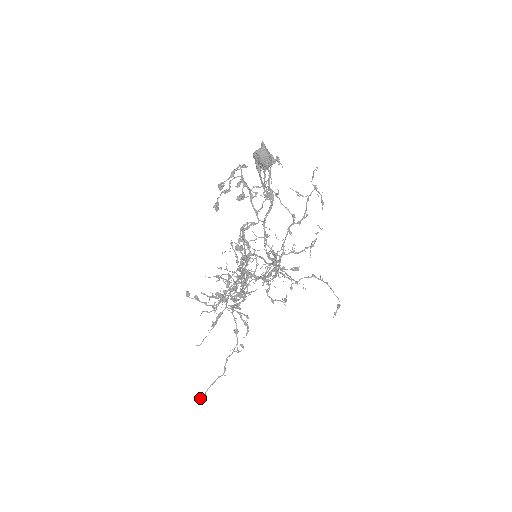
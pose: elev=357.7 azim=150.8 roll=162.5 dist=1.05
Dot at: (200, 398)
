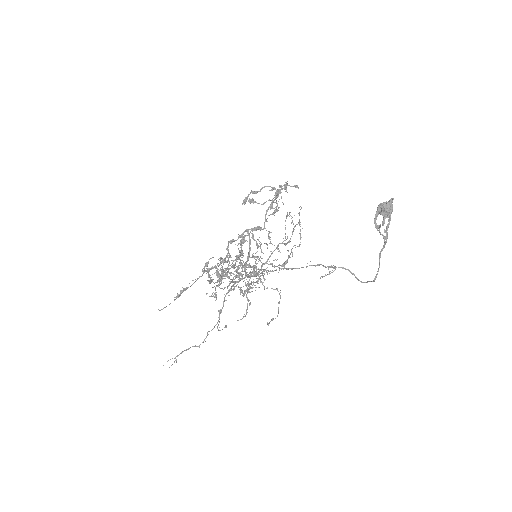
Dot at: occluded
